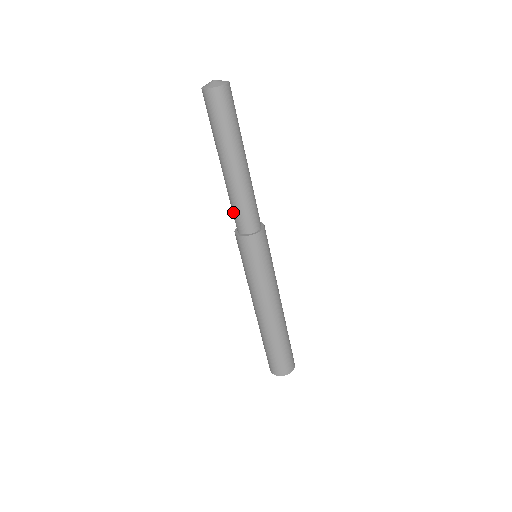
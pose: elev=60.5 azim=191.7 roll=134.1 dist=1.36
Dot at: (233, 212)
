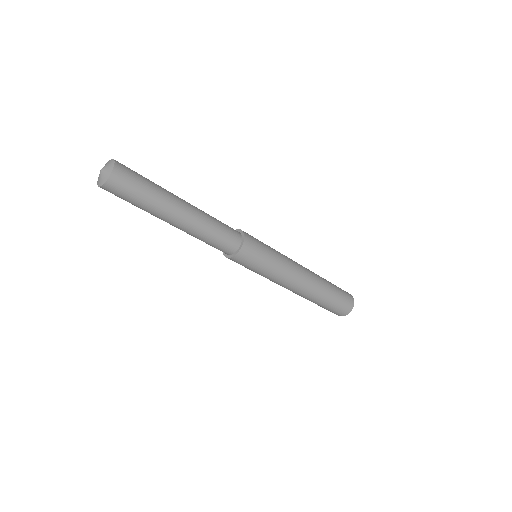
Dot at: occluded
